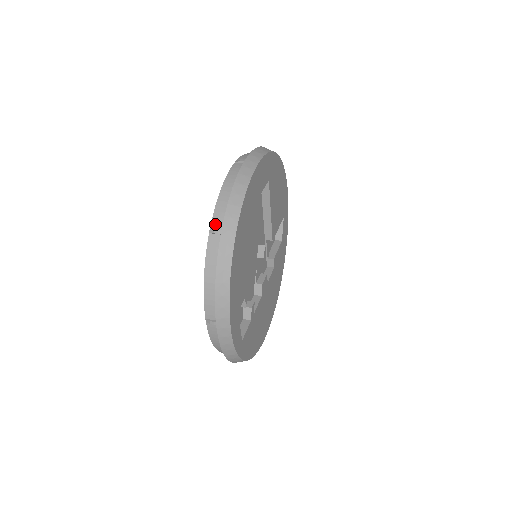
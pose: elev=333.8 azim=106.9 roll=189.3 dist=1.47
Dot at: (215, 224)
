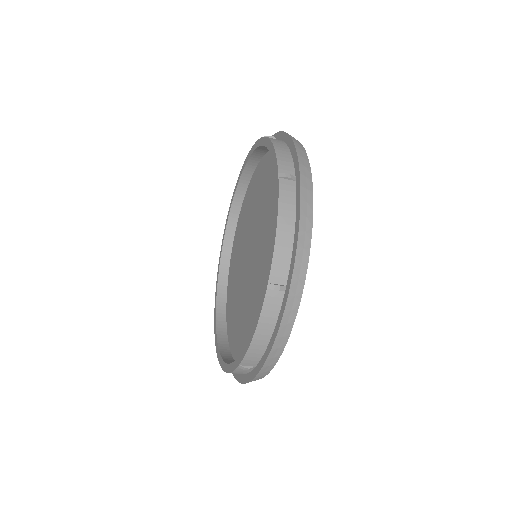
Dot at: occluded
